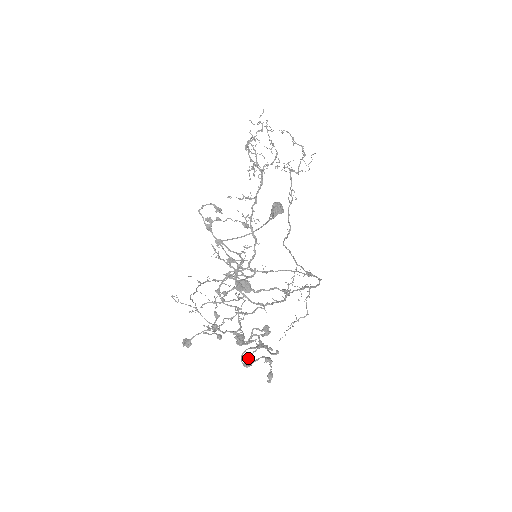
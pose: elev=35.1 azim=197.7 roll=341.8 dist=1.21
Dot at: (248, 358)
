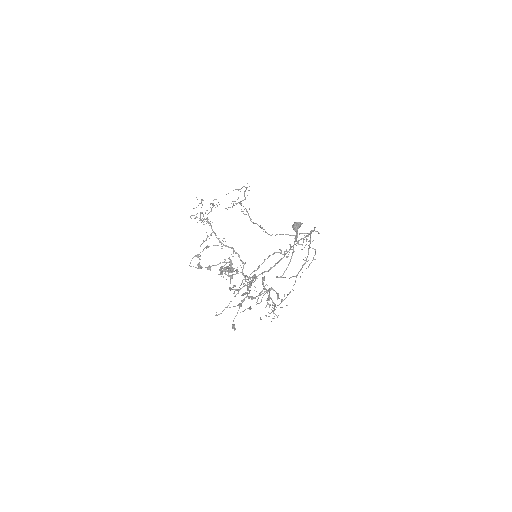
Dot at: occluded
